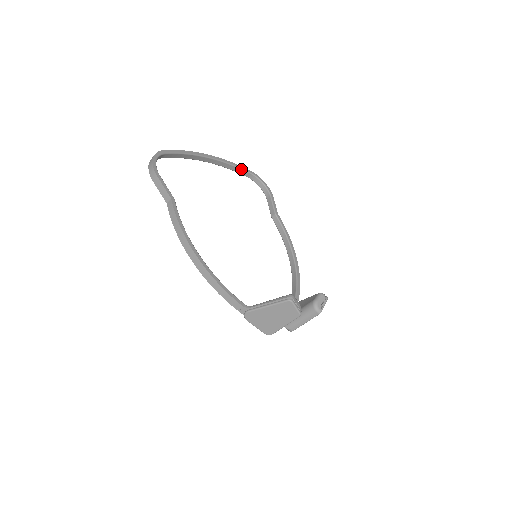
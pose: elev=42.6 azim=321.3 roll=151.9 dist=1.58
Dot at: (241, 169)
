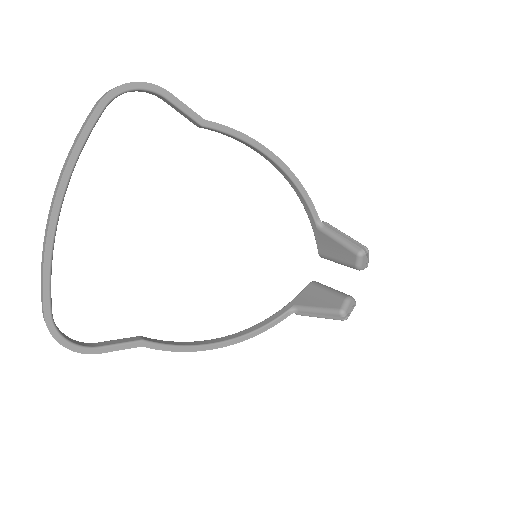
Dot at: (92, 129)
